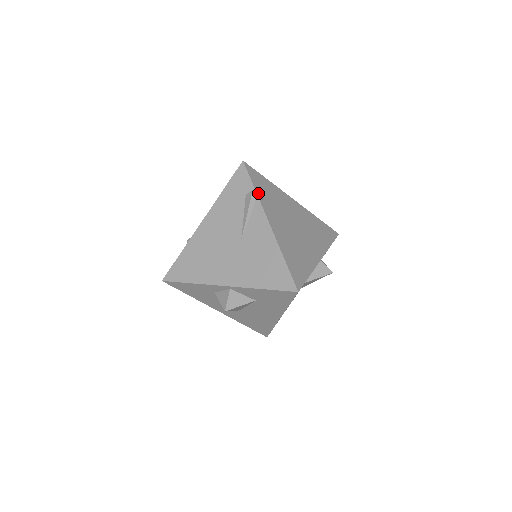
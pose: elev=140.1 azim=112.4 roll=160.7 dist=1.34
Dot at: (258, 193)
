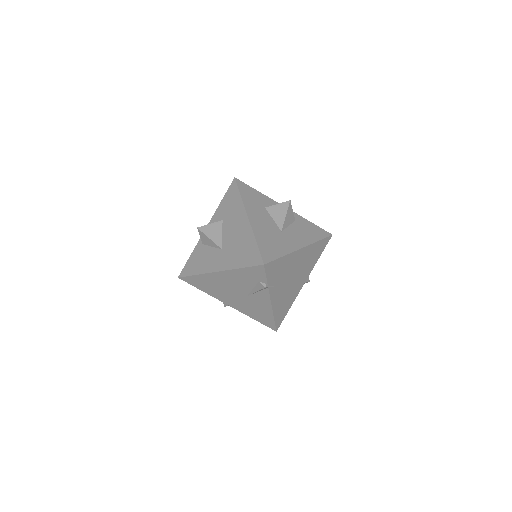
Dot at: (269, 284)
